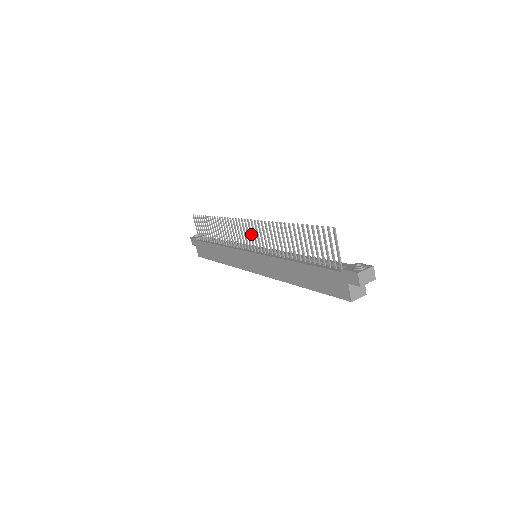
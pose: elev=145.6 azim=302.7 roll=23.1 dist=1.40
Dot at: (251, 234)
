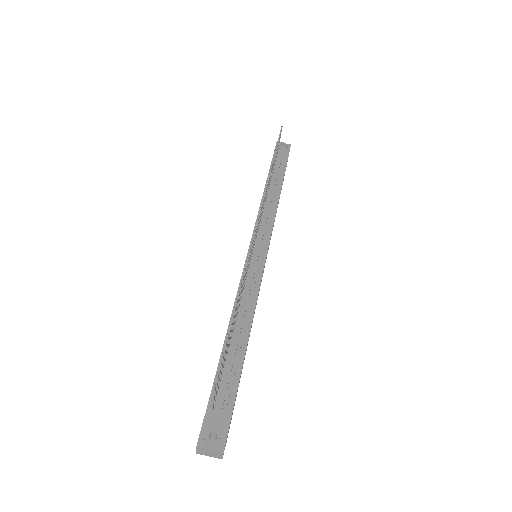
Dot at: occluded
